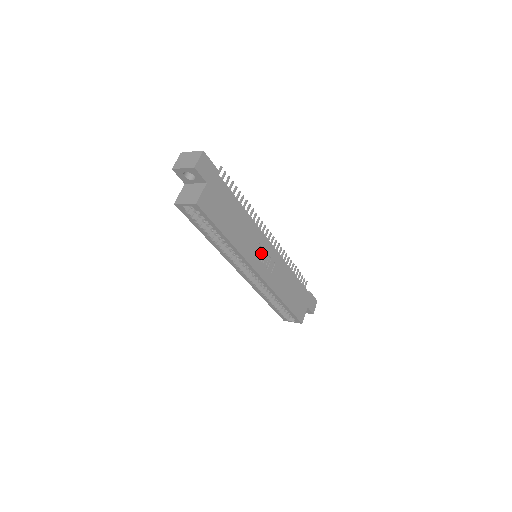
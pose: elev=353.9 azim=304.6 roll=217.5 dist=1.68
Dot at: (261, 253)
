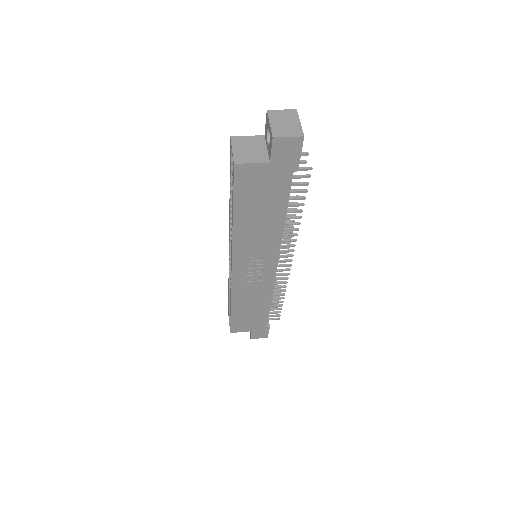
Dot at: (257, 261)
